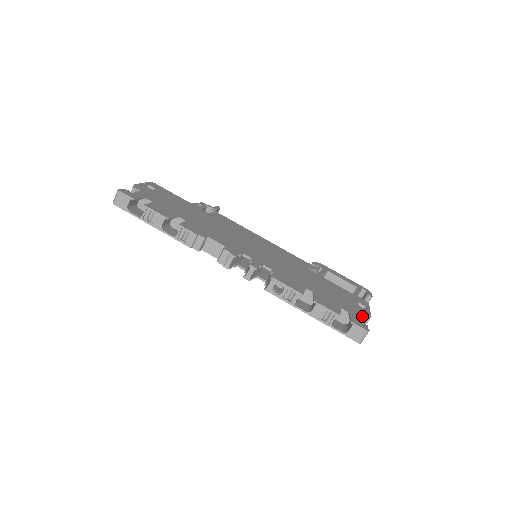
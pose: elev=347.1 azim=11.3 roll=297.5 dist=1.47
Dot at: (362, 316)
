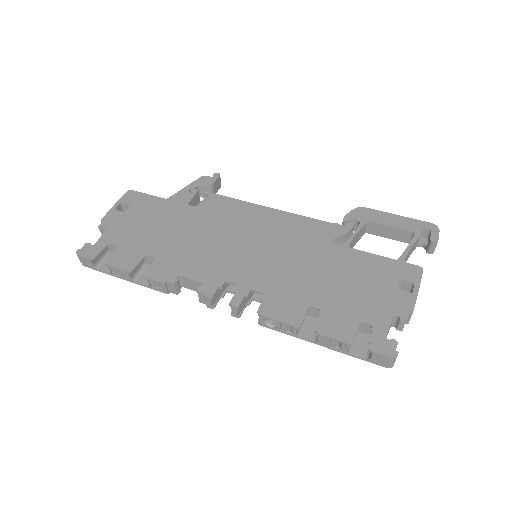
Dot at: (397, 317)
